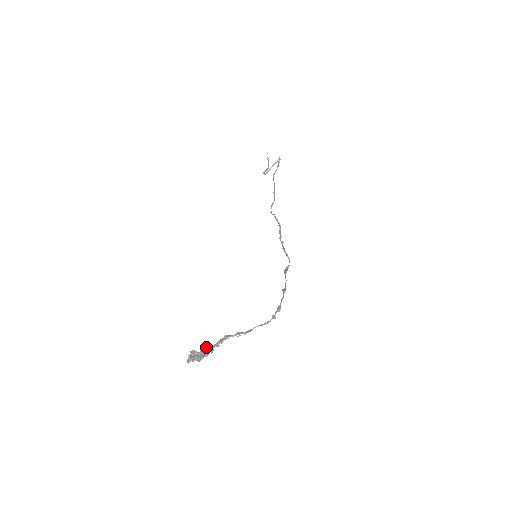
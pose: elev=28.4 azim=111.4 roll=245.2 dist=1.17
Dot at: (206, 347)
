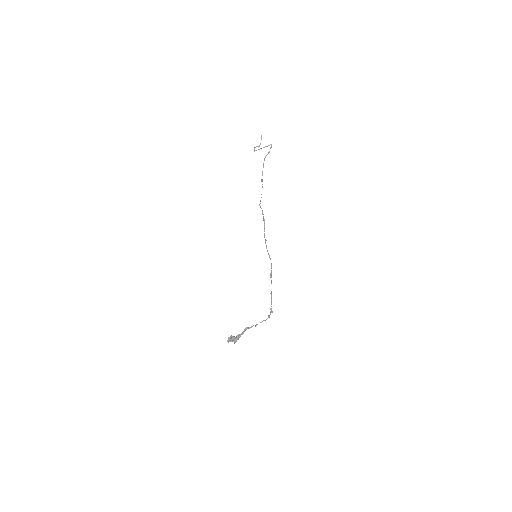
Dot at: (238, 334)
